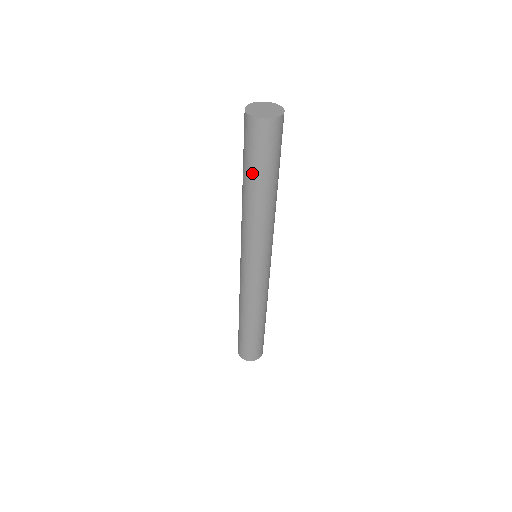
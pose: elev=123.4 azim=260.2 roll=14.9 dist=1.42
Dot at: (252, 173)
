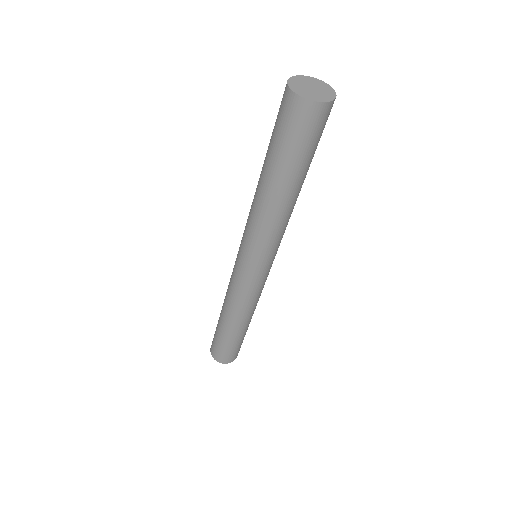
Dot at: (272, 159)
